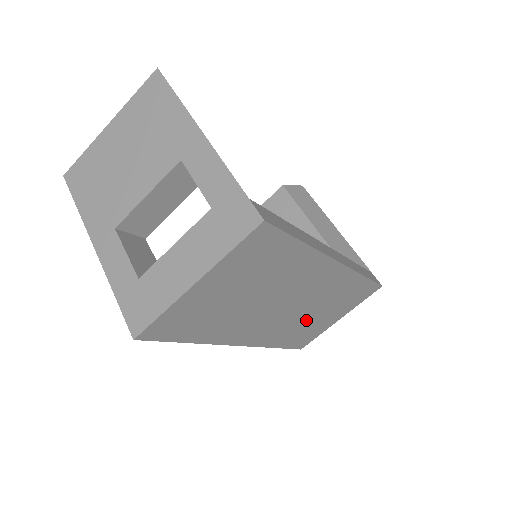
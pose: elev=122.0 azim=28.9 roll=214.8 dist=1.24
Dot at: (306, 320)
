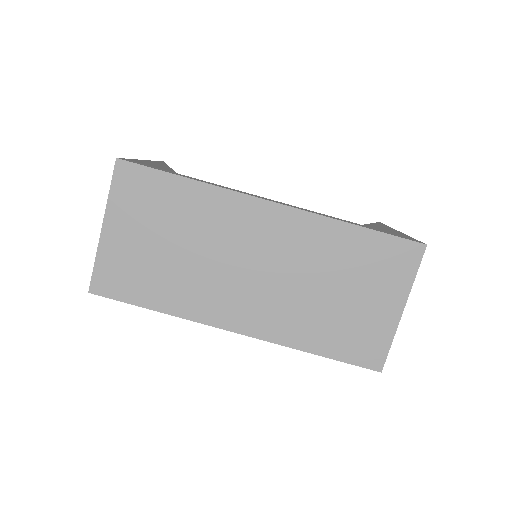
Dot at: (318, 302)
